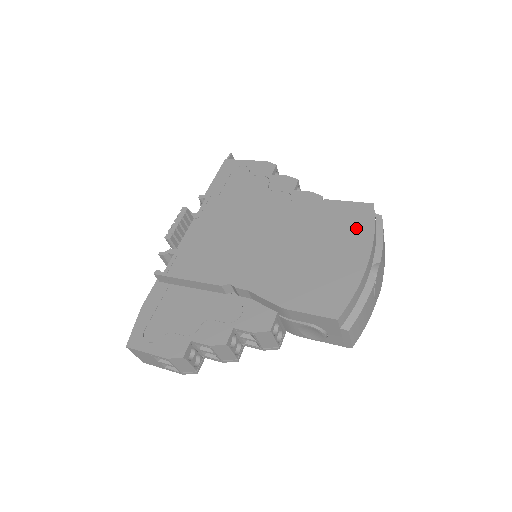
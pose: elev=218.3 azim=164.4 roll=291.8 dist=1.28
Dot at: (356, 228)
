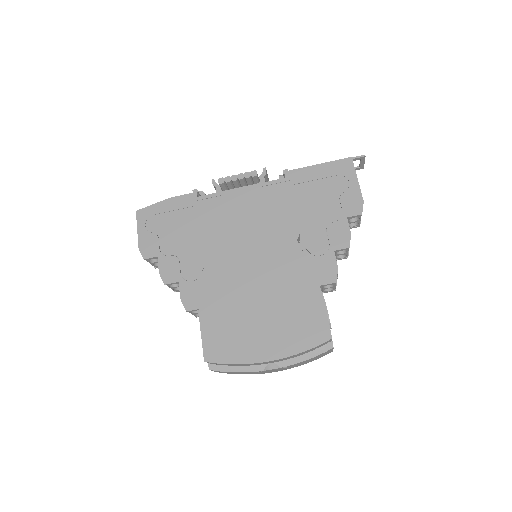
Dot at: (297, 335)
